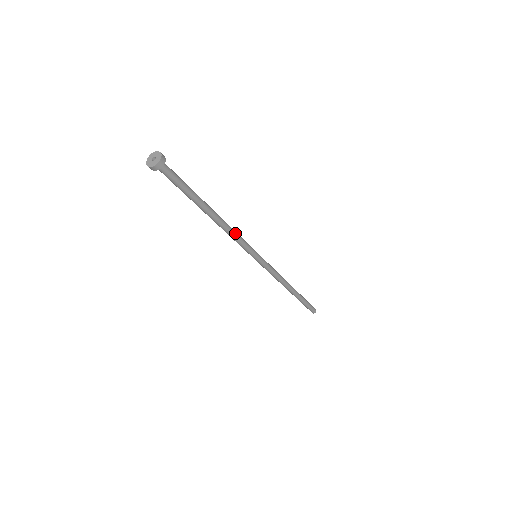
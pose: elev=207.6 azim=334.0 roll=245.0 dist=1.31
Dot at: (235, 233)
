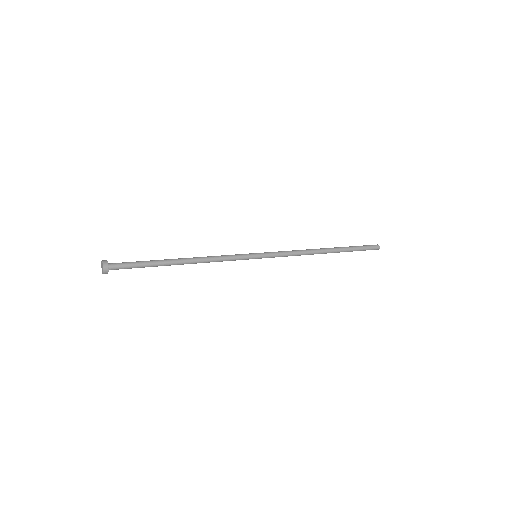
Dot at: (215, 259)
